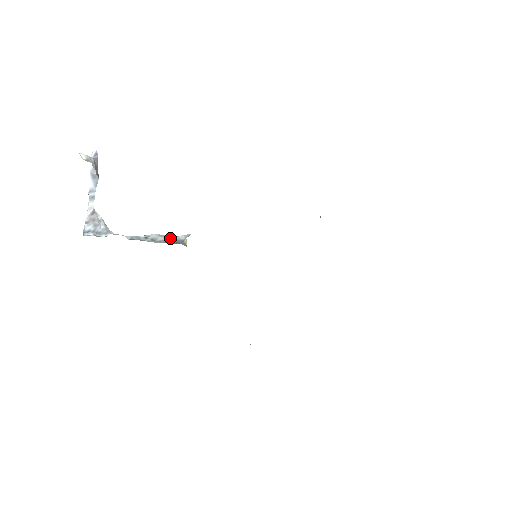
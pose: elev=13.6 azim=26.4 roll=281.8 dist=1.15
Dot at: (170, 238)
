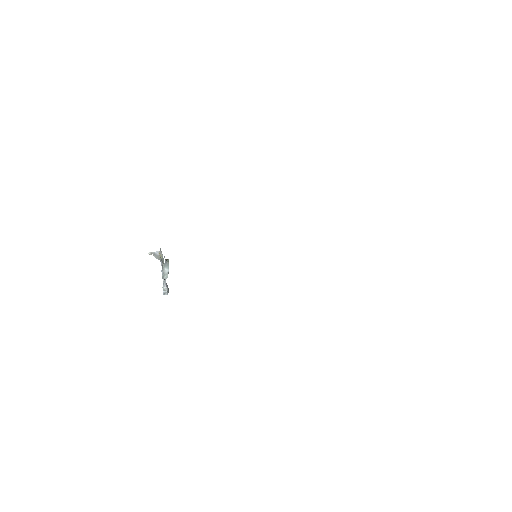
Dot at: (165, 262)
